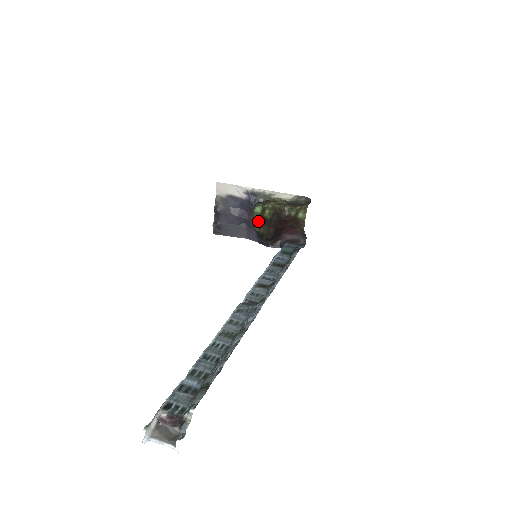
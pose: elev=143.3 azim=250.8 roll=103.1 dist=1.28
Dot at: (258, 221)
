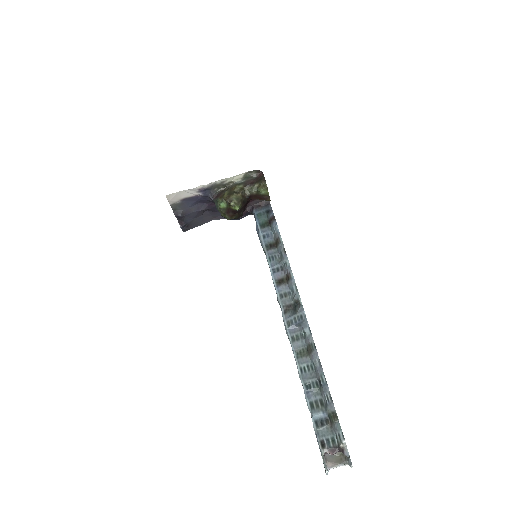
Dot at: (228, 214)
